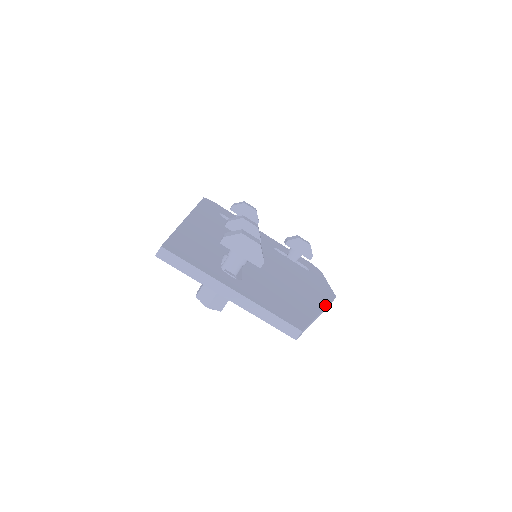
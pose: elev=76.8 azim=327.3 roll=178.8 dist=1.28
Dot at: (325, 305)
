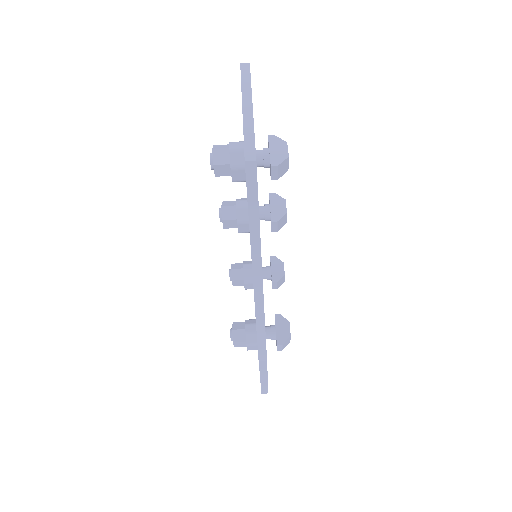
Dot at: occluded
